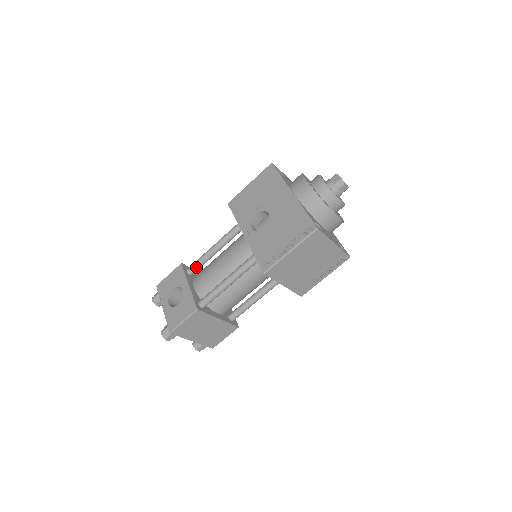
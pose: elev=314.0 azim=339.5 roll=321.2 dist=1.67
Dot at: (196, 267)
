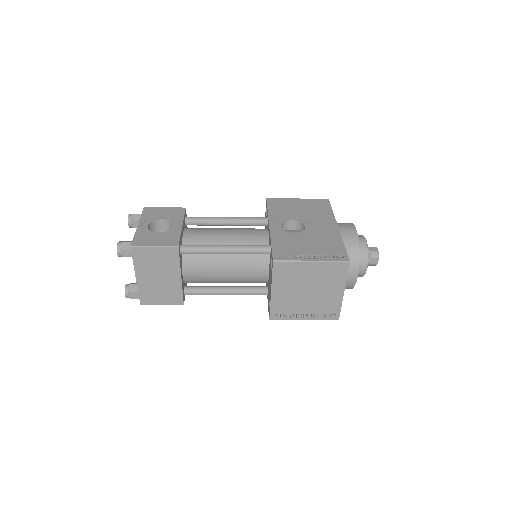
Dot at: (197, 221)
